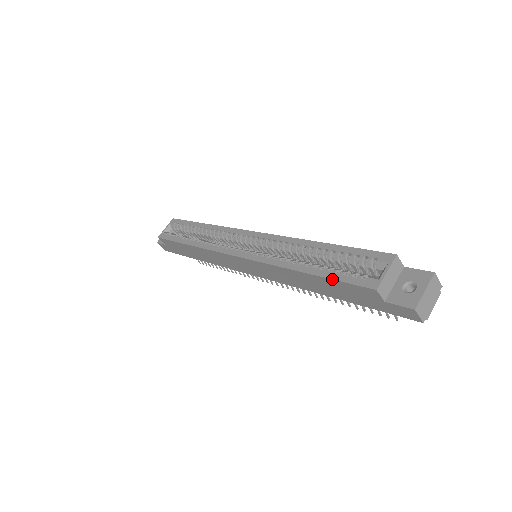
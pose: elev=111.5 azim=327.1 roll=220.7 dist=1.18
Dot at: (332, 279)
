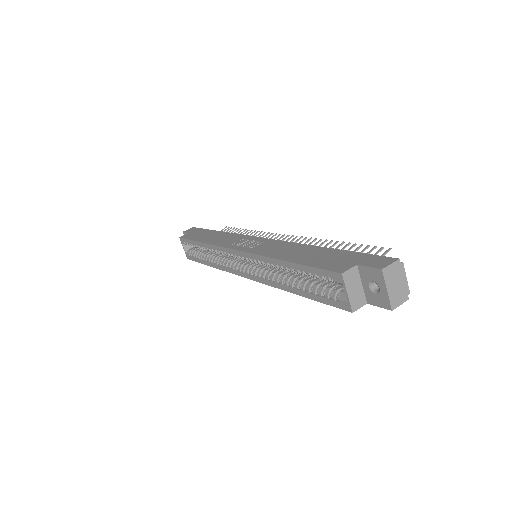
Dot at: occluded
